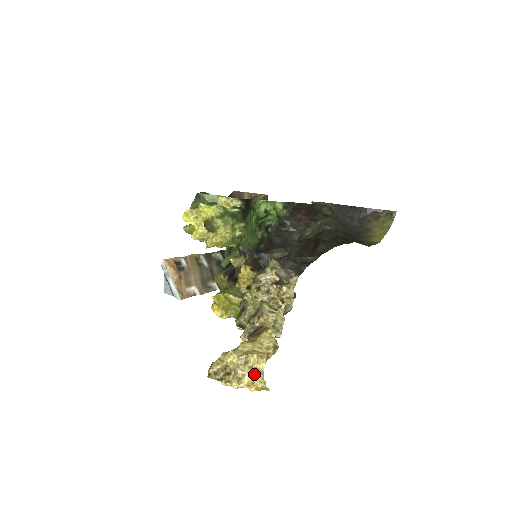
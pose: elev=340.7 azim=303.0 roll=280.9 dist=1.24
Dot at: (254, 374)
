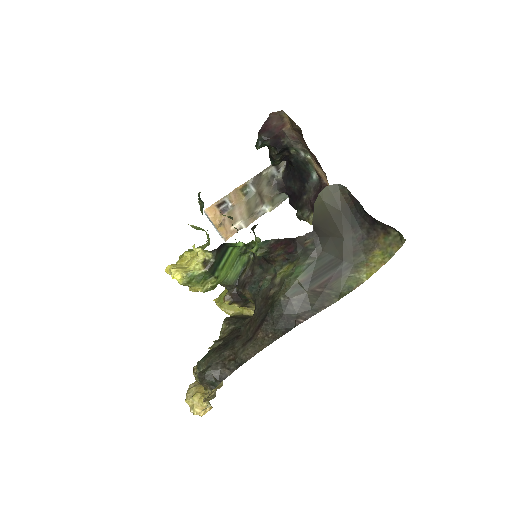
Dot at: occluded
